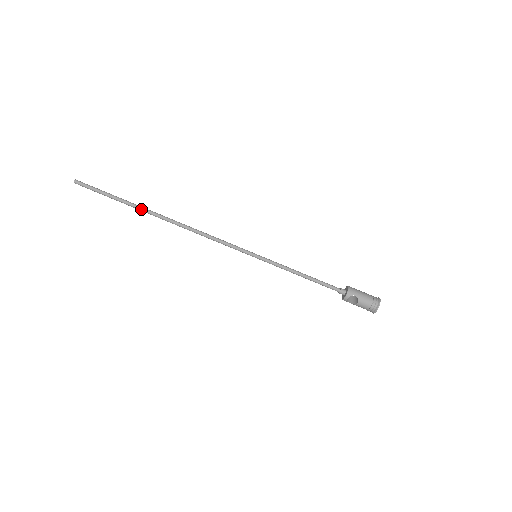
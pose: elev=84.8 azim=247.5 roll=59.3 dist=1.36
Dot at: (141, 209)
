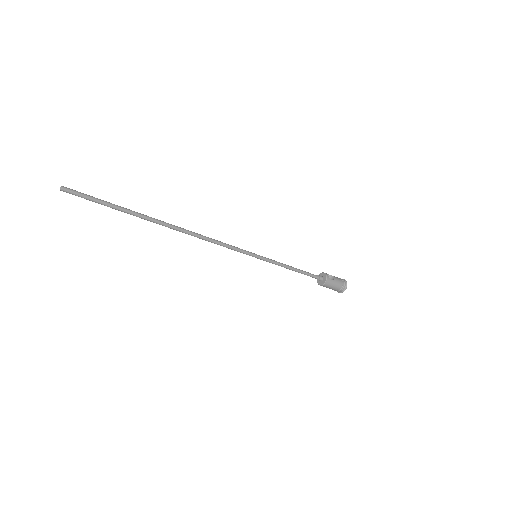
Dot at: (145, 219)
